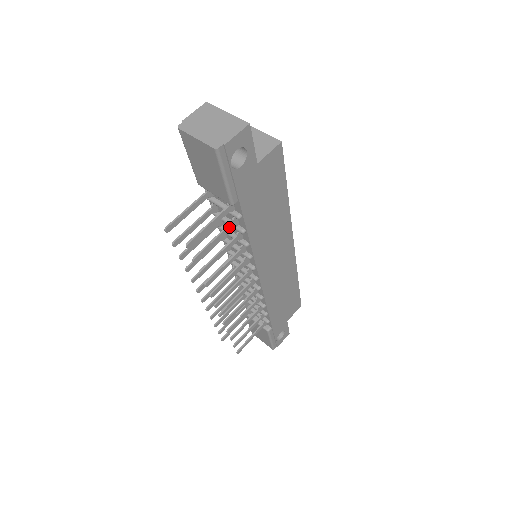
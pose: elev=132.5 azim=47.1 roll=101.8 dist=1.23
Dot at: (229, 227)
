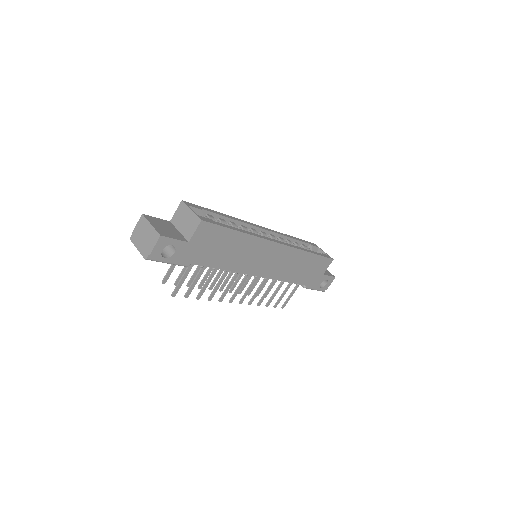
Dot at: (201, 270)
